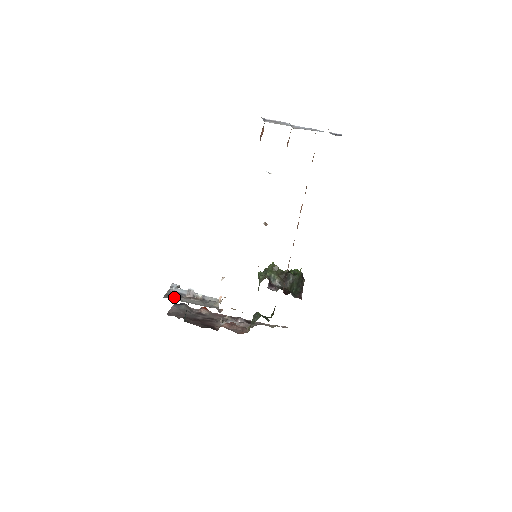
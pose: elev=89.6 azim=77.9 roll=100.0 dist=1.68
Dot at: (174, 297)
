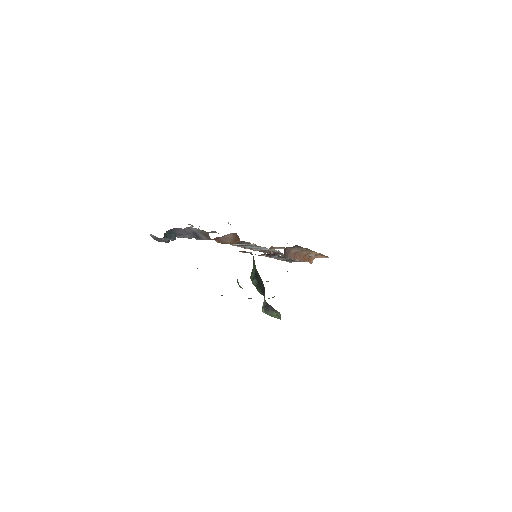
Dot at: occluded
